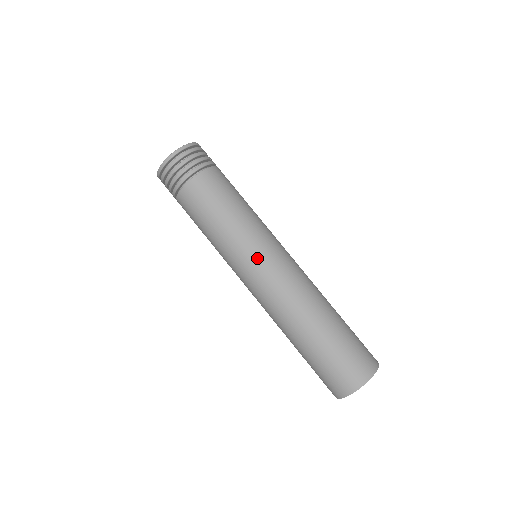
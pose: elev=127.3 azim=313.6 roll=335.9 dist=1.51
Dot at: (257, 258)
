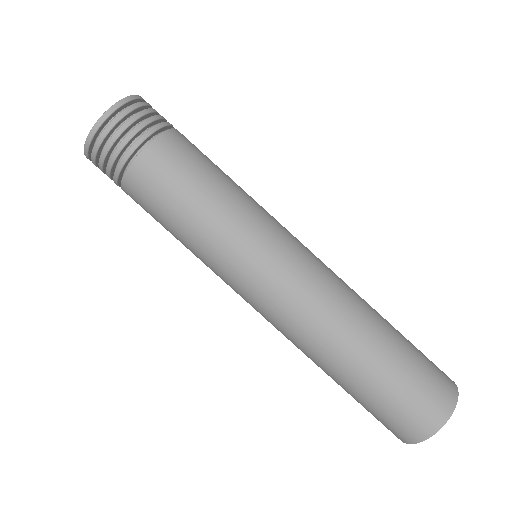
Dot at: (271, 251)
